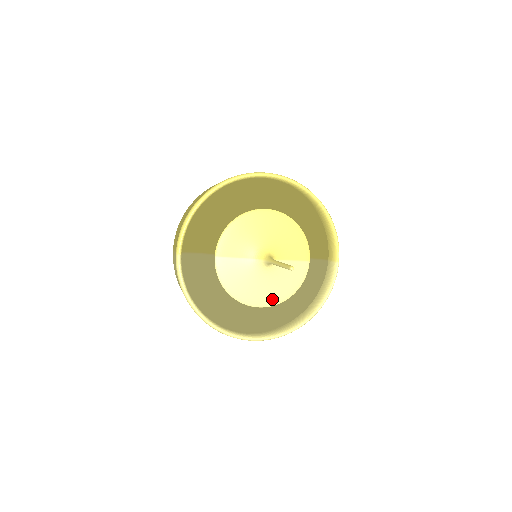
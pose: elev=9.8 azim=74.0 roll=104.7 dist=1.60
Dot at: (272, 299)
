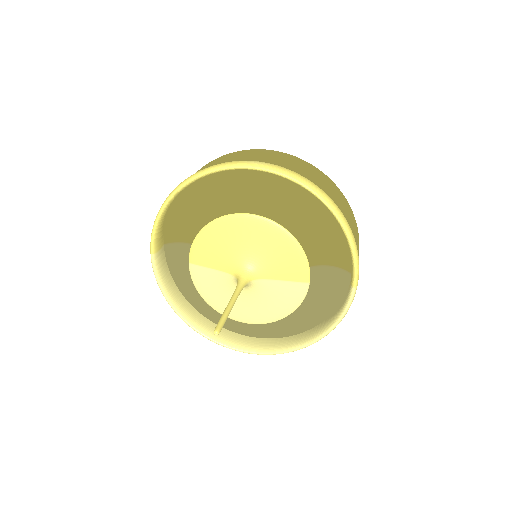
Dot at: (258, 318)
